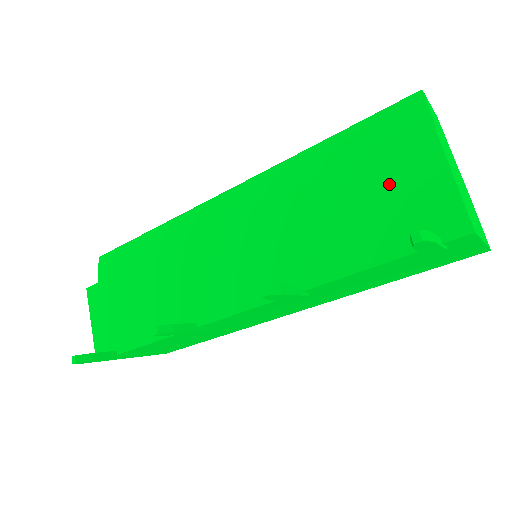
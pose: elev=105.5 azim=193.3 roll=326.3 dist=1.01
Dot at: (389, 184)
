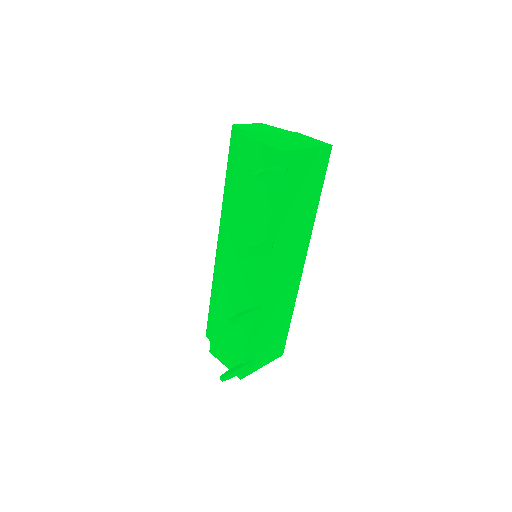
Dot at: (248, 169)
